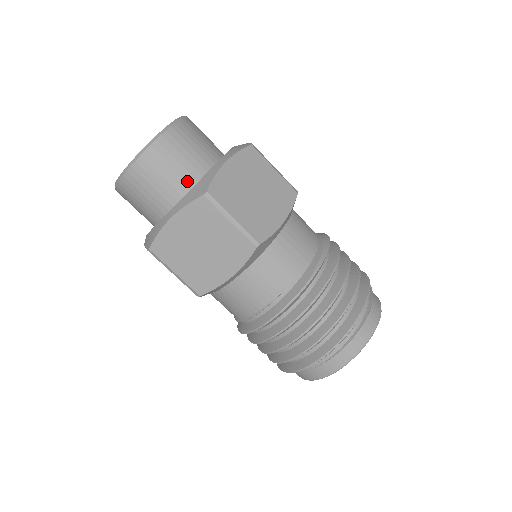
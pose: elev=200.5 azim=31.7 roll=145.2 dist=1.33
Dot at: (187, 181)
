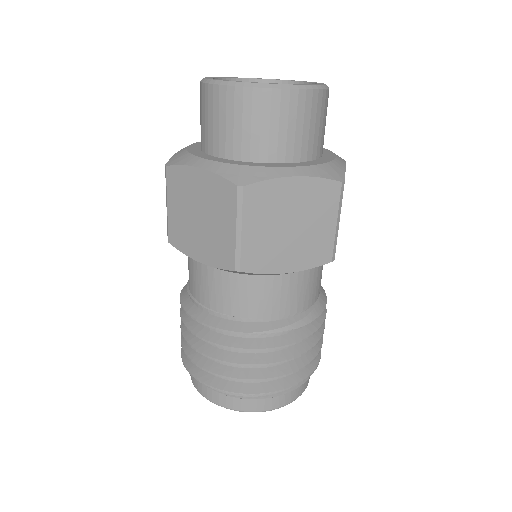
Dot at: (250, 152)
